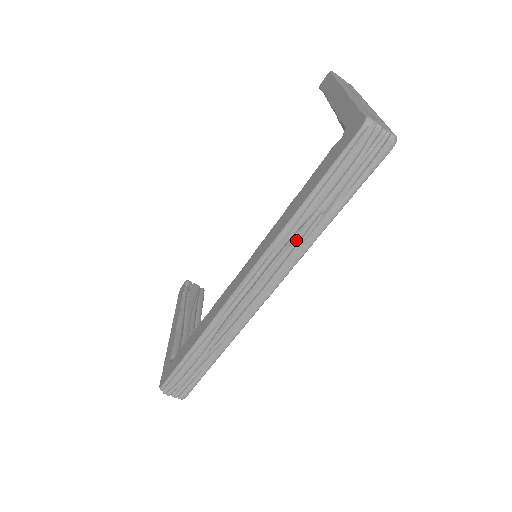
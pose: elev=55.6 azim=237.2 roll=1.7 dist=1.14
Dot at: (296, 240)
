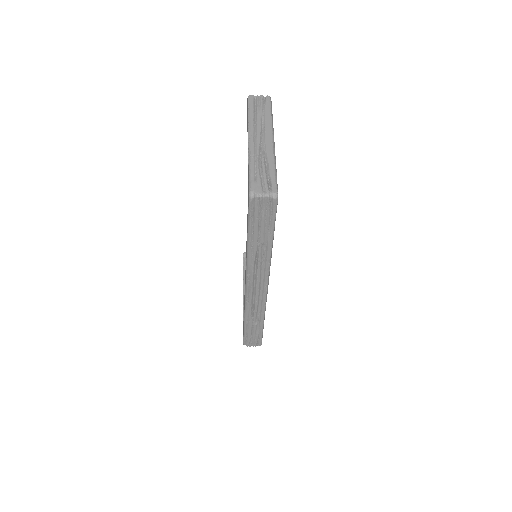
Dot at: (259, 261)
